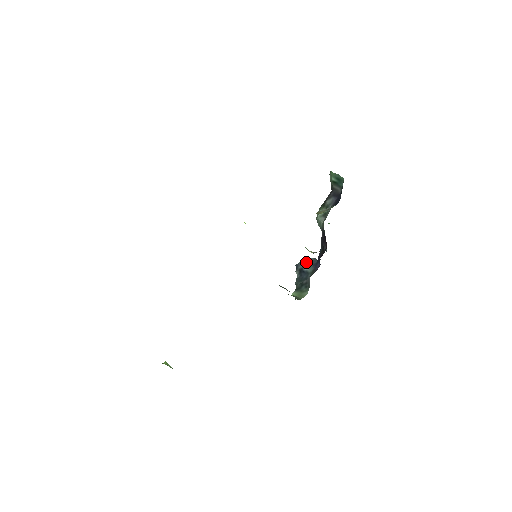
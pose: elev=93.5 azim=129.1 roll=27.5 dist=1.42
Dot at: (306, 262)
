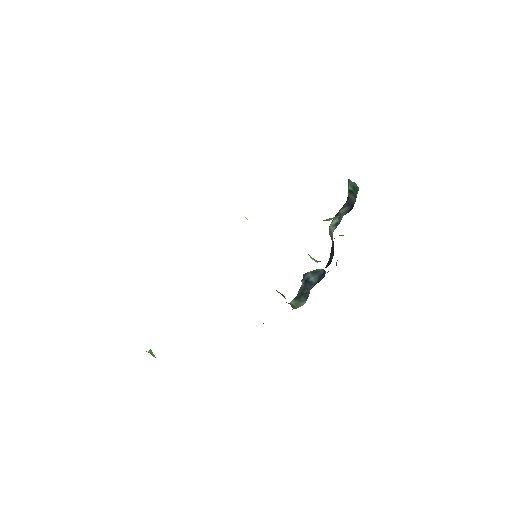
Dot at: (314, 273)
